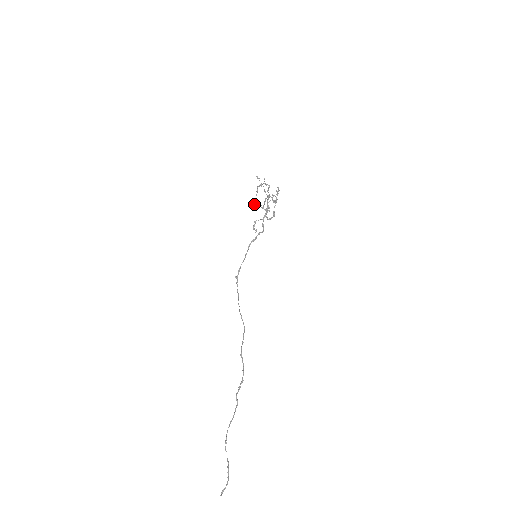
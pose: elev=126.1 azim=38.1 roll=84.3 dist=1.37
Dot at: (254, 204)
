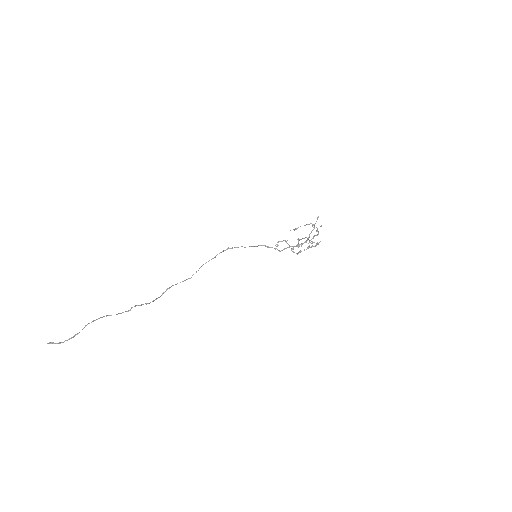
Dot at: (296, 228)
